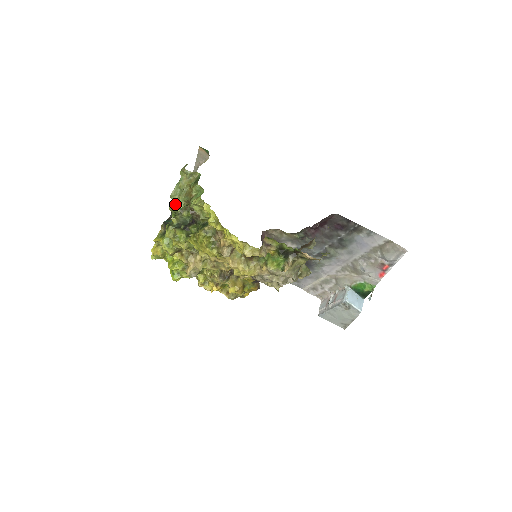
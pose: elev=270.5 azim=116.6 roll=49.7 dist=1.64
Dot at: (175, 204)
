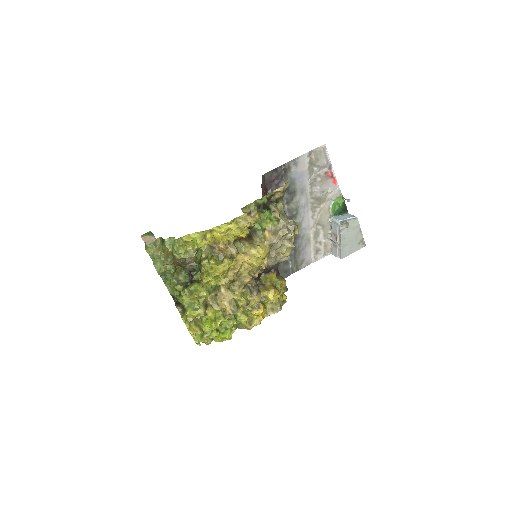
Dot at: (167, 279)
